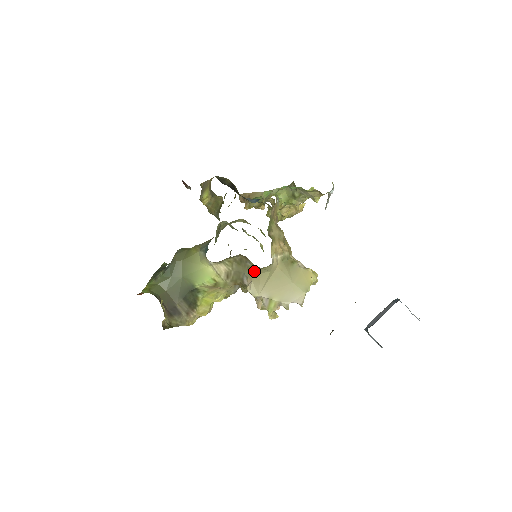
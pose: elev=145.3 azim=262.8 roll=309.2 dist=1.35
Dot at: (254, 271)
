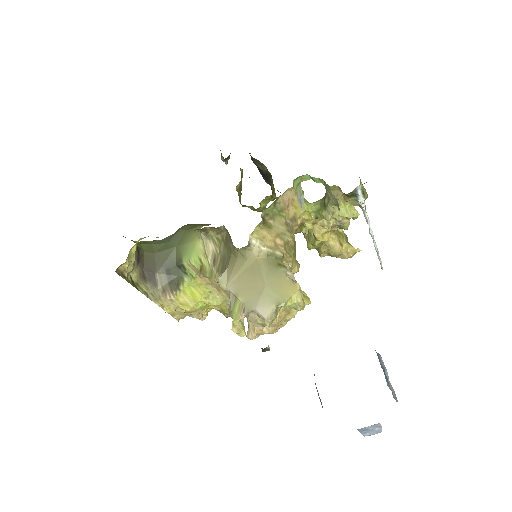
Dot at: (233, 256)
